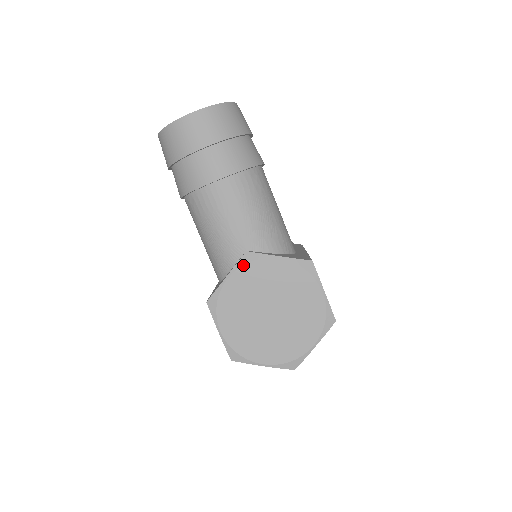
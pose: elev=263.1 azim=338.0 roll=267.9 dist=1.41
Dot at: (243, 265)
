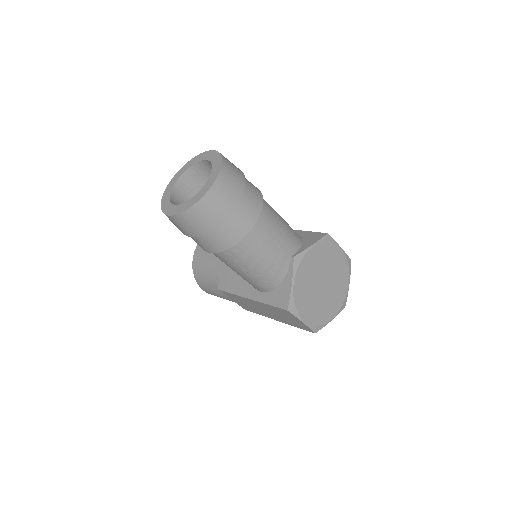
Dot at: (297, 268)
